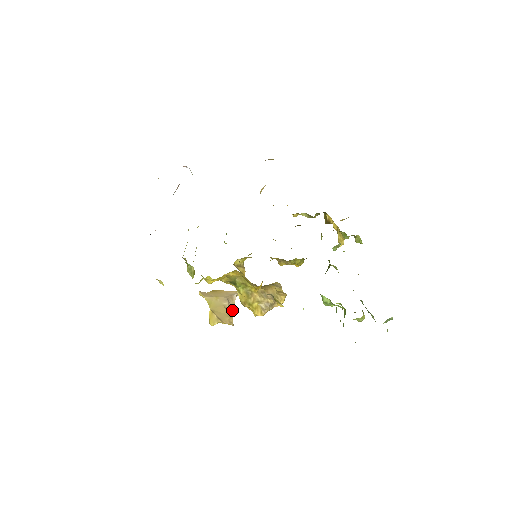
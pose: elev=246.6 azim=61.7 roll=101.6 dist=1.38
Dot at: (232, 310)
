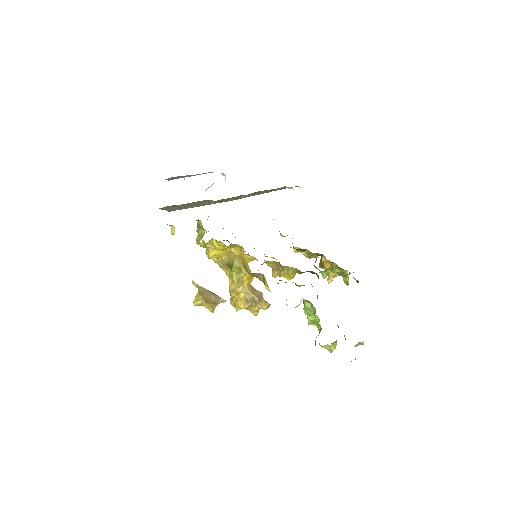
Dot at: (216, 304)
